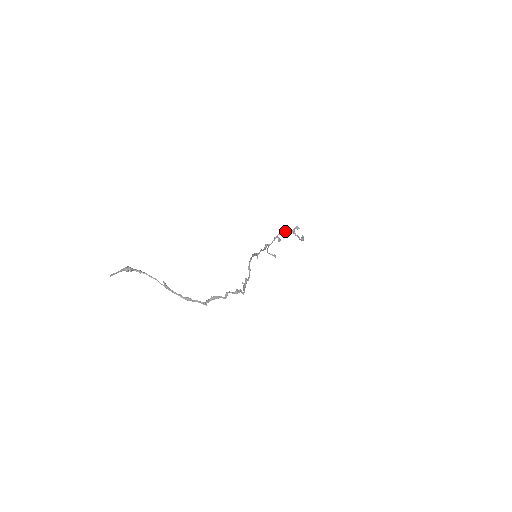
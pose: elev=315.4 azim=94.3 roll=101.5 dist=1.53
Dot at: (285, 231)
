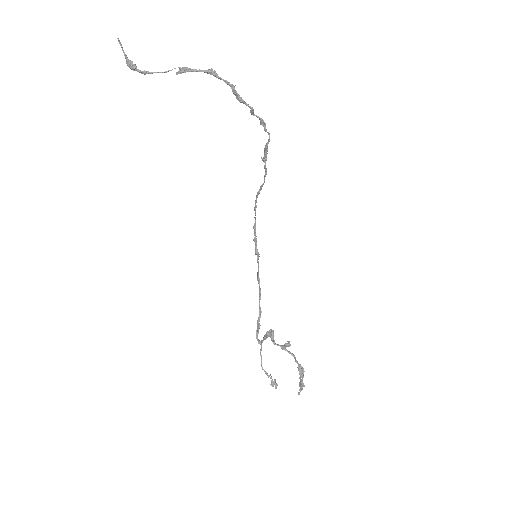
Dot at: (274, 343)
